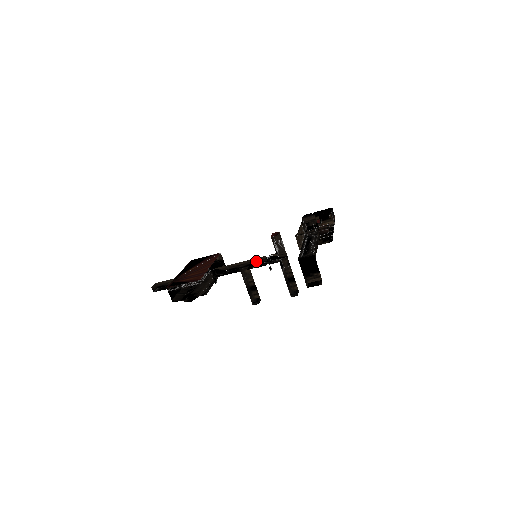
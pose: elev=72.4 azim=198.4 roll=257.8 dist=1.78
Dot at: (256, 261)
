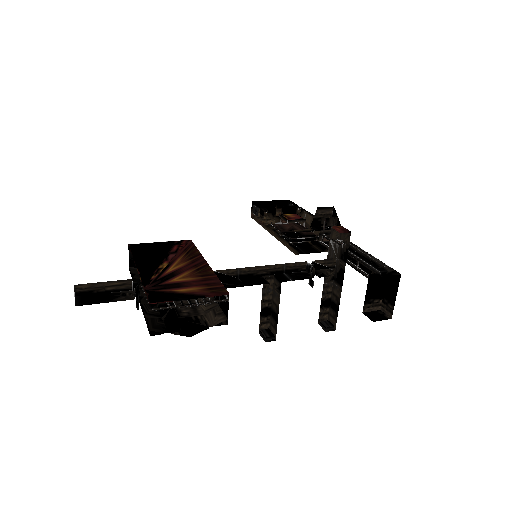
Dot at: (288, 268)
